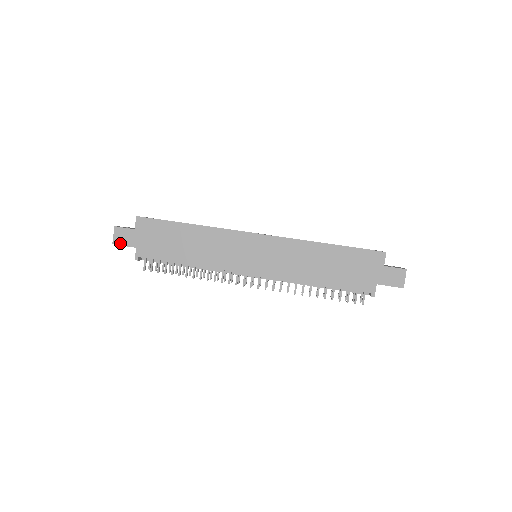
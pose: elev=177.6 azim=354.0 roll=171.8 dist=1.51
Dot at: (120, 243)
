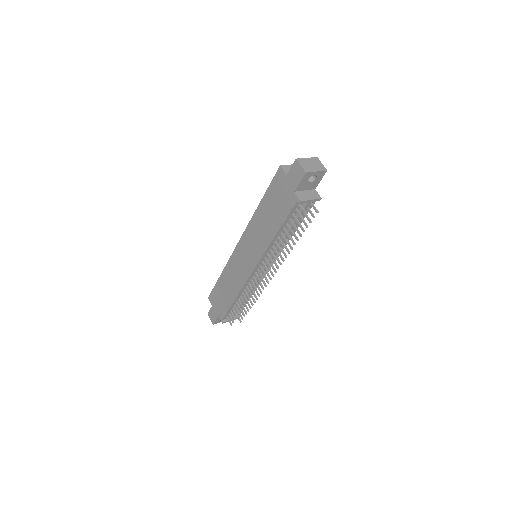
Dot at: (214, 320)
